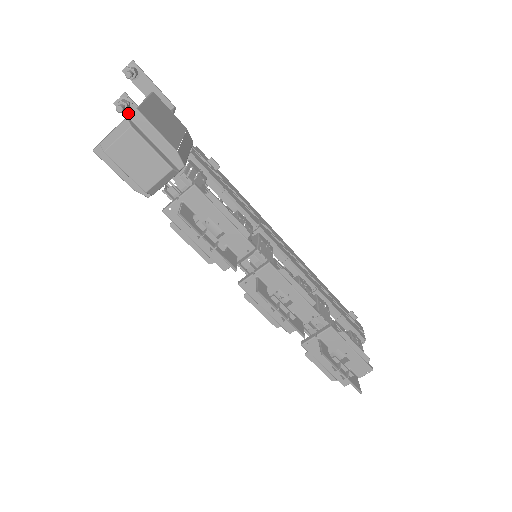
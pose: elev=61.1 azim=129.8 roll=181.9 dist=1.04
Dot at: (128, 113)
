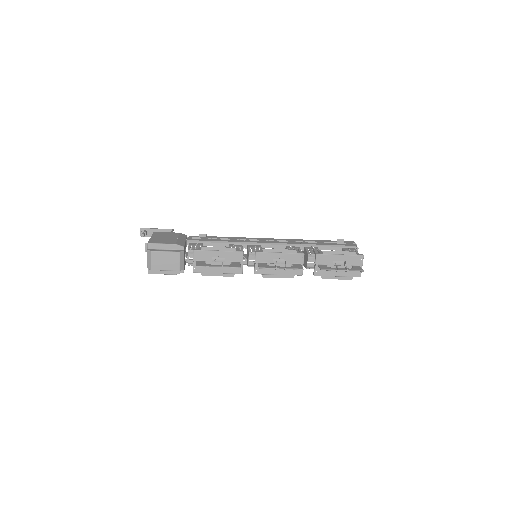
Dot at: occluded
